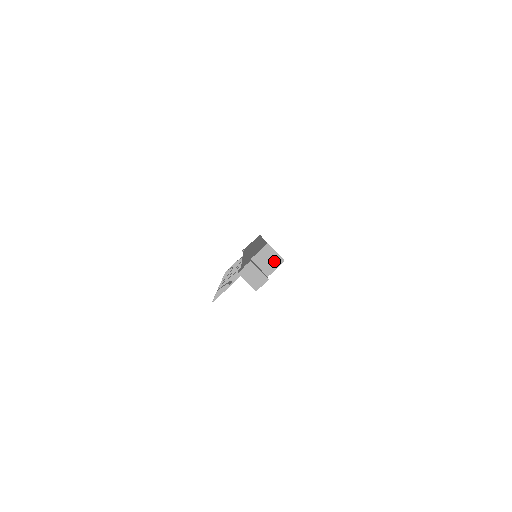
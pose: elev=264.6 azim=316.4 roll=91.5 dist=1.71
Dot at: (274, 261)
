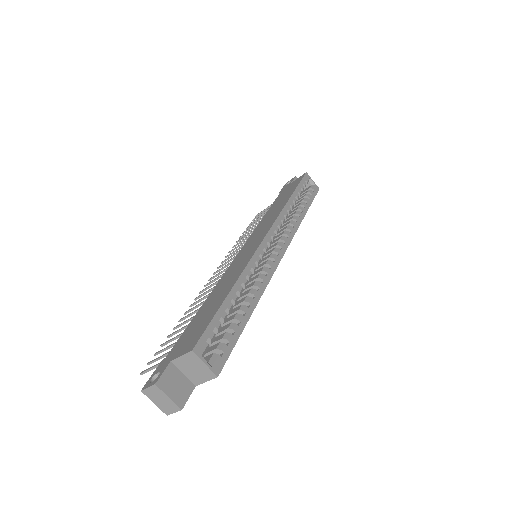
Dot at: (203, 373)
